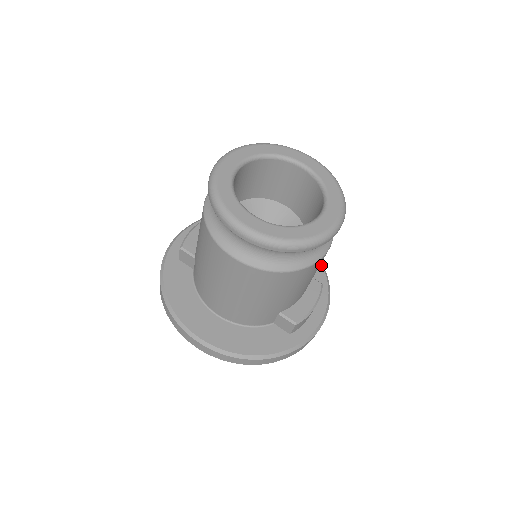
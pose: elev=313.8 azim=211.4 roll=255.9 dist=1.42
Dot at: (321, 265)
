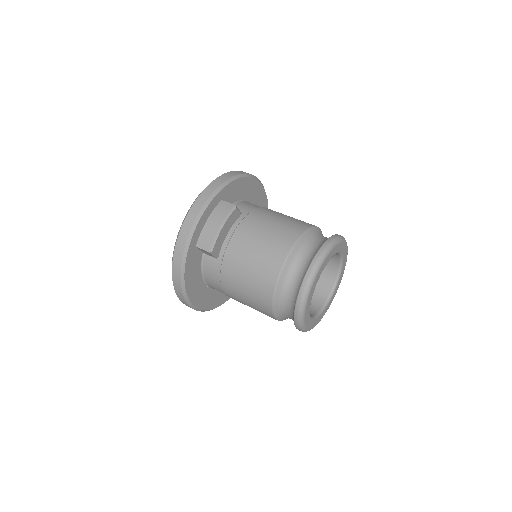
Dot at: occluded
